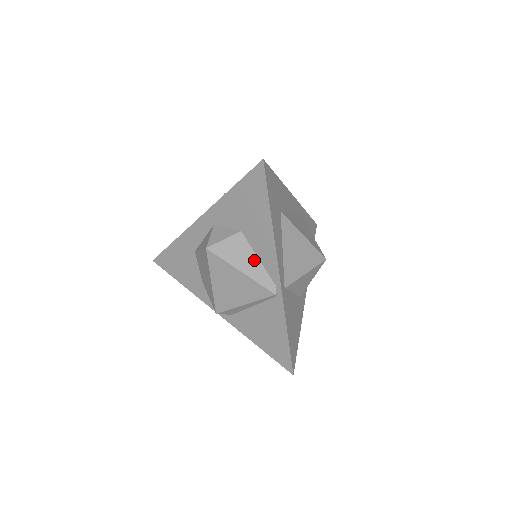
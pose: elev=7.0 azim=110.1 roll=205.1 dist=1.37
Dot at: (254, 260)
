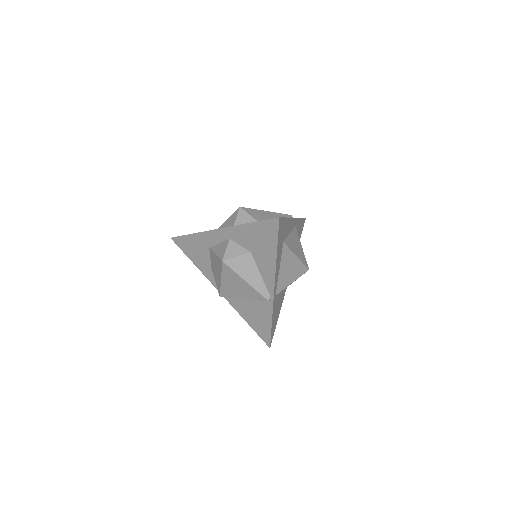
Dot at: (257, 275)
